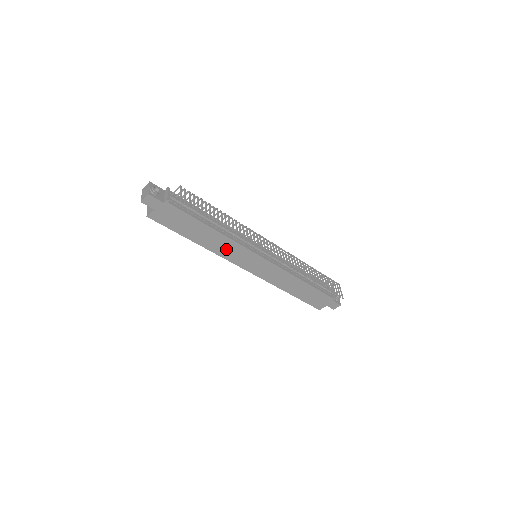
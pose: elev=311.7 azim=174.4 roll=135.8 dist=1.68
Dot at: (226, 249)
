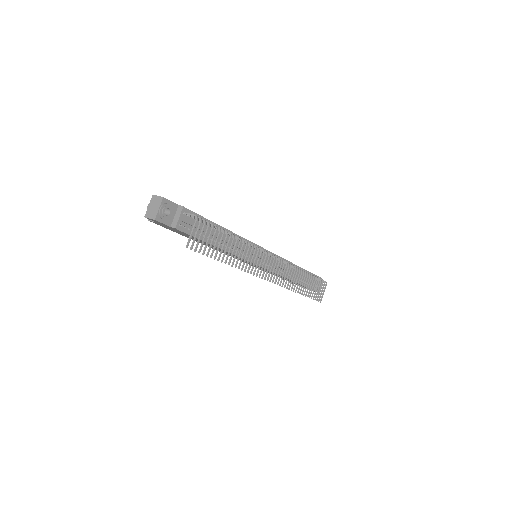
Dot at: (226, 253)
